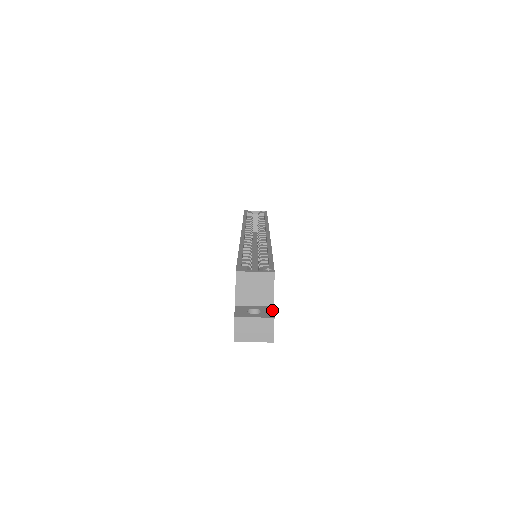
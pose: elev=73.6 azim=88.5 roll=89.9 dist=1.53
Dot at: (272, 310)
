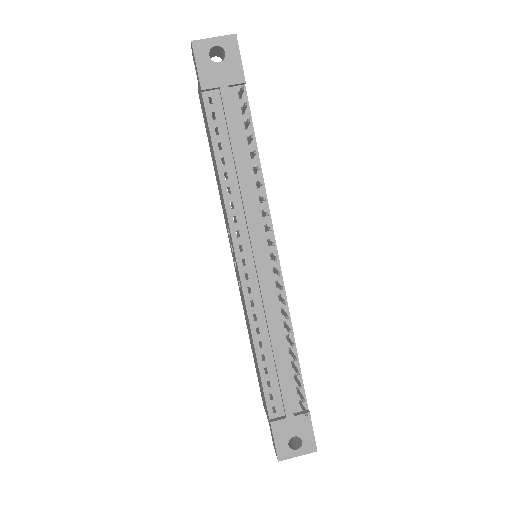
Dot at: occluded
